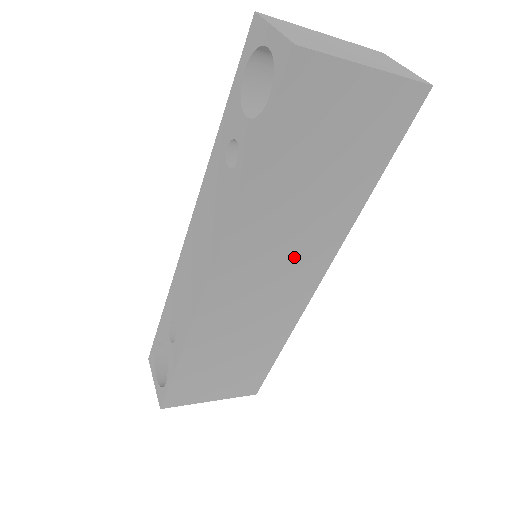
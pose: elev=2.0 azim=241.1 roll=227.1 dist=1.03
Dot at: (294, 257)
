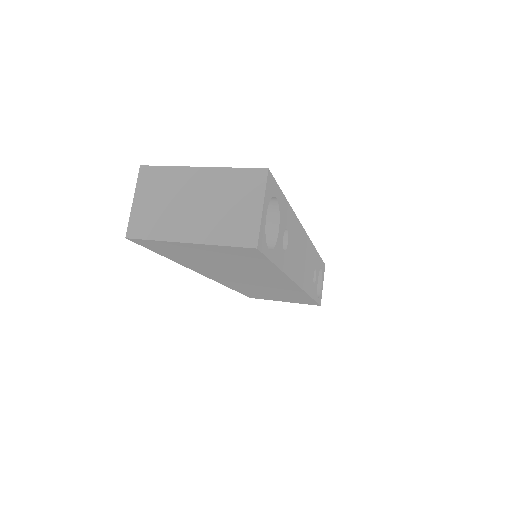
Dot at: (258, 279)
